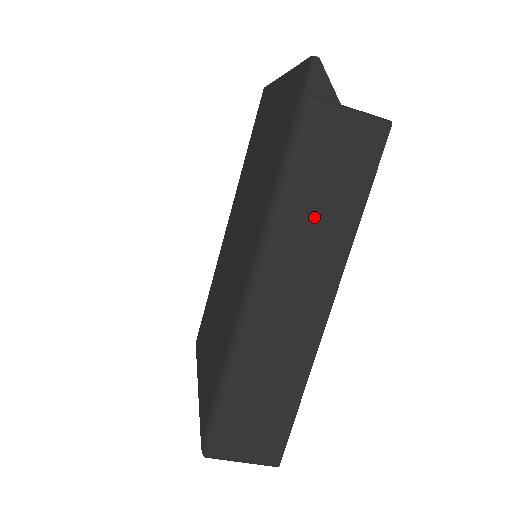
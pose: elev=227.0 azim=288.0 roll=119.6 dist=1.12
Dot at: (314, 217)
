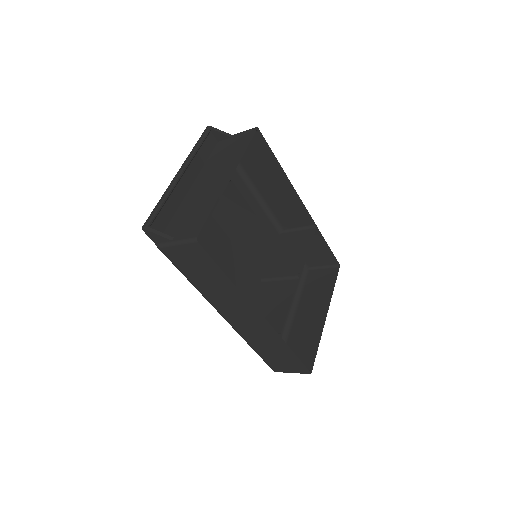
Dot at: (212, 287)
